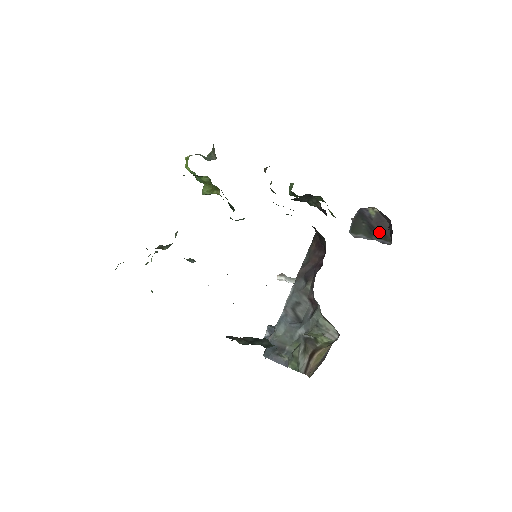
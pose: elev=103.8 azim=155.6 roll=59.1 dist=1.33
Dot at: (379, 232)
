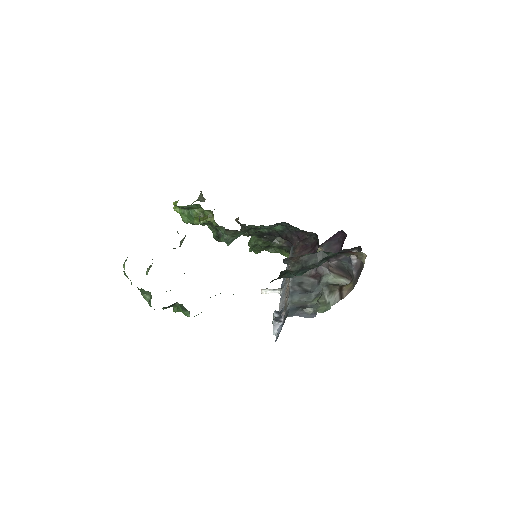
Dot at: occluded
